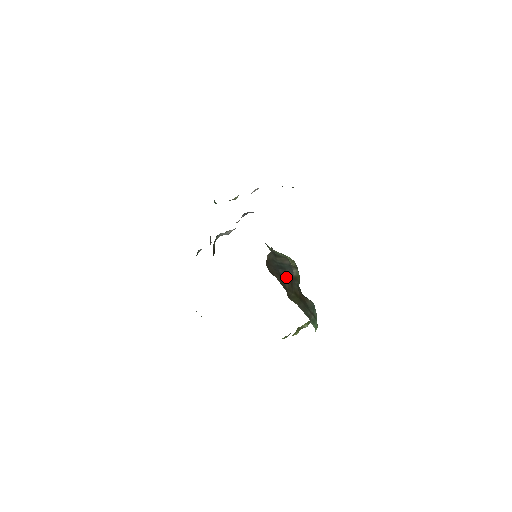
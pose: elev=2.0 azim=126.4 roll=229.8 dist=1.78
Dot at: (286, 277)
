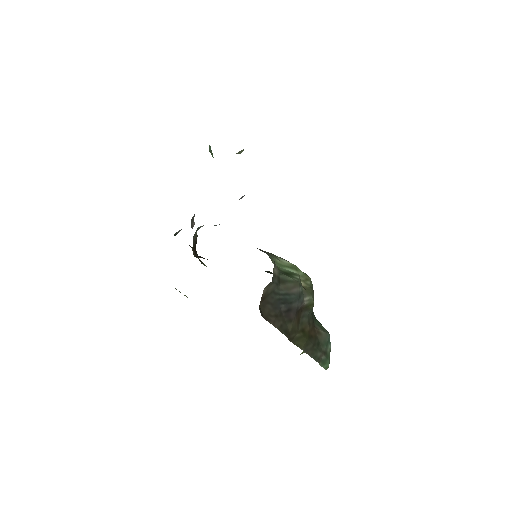
Dot at: (291, 314)
